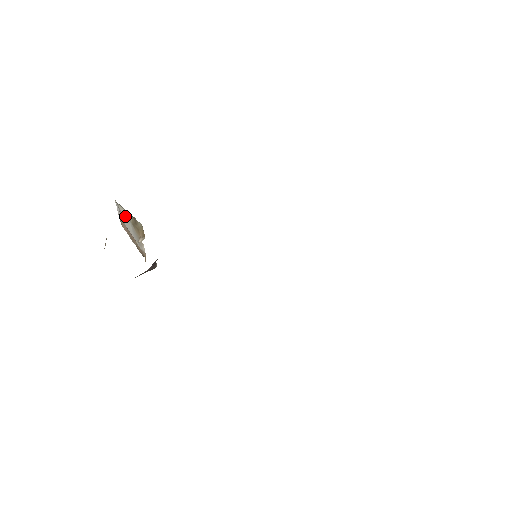
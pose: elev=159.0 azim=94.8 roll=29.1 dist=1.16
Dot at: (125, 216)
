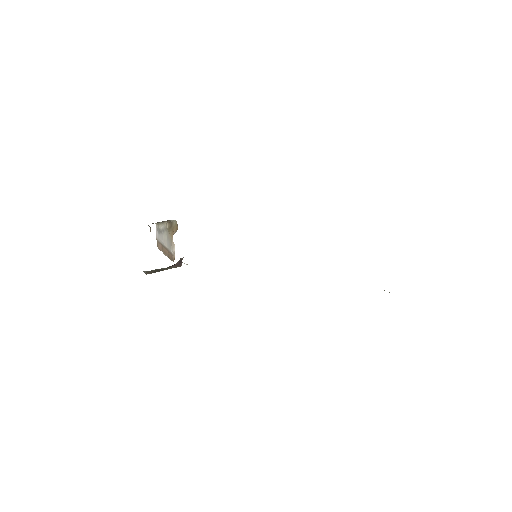
Dot at: (163, 231)
